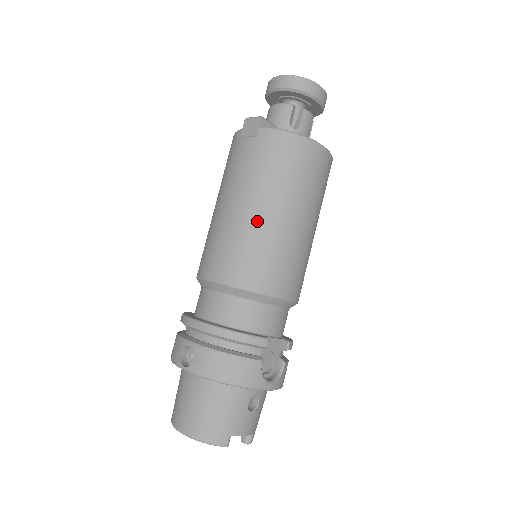
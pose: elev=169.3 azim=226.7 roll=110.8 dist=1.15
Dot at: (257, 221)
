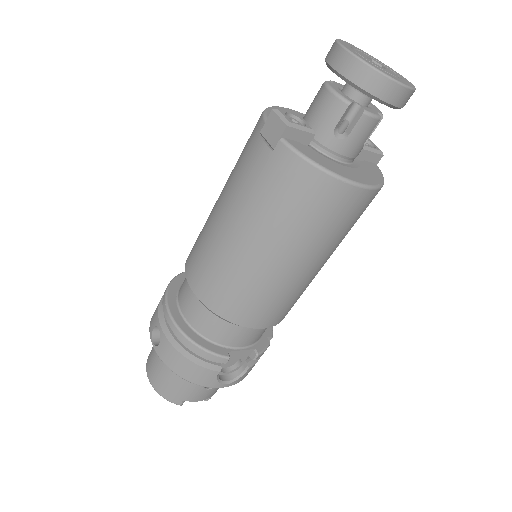
Dot at: (244, 255)
